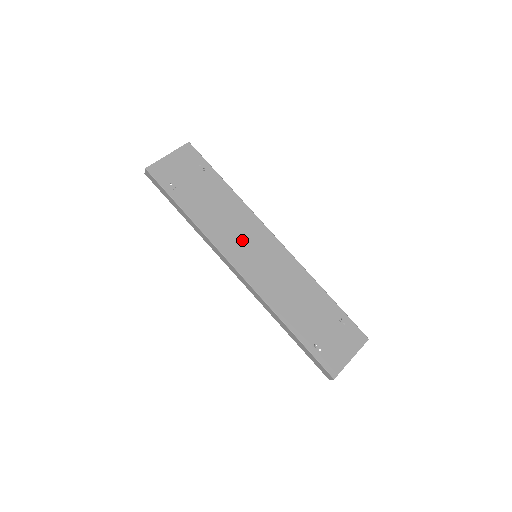
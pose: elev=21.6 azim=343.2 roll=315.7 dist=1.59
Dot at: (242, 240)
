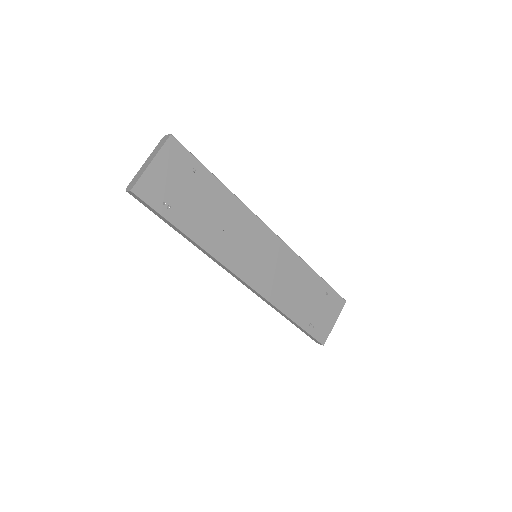
Dot at: (244, 247)
